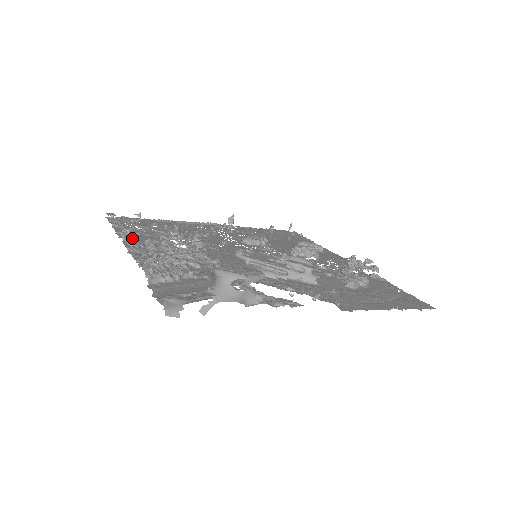
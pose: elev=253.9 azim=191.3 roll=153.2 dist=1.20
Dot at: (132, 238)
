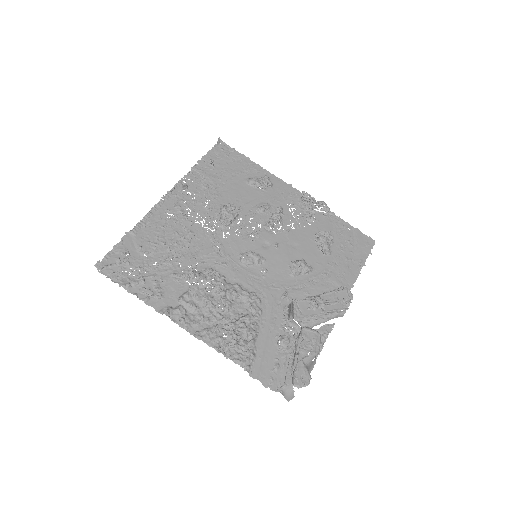
Dot at: (164, 302)
